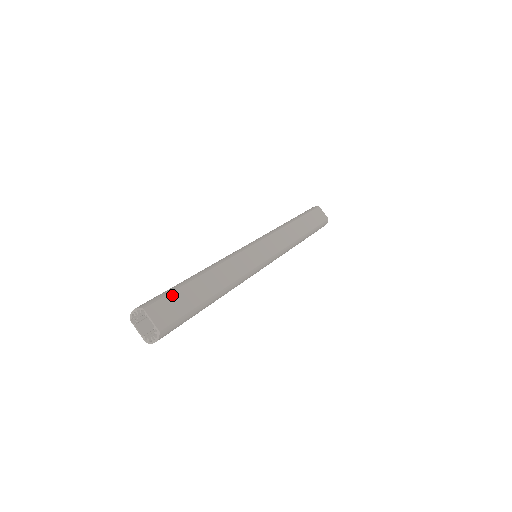
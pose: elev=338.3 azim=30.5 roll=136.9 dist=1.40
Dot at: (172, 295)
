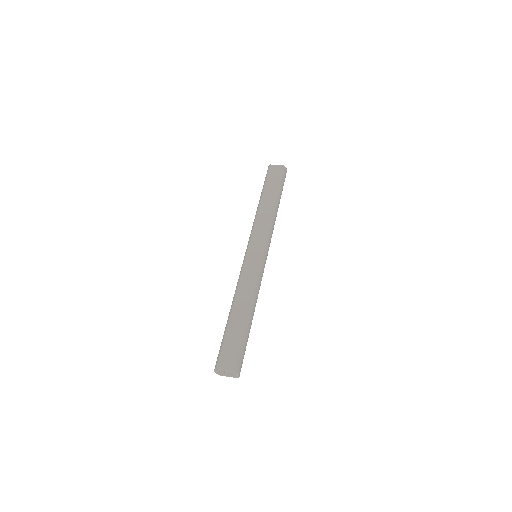
Dot at: (224, 344)
